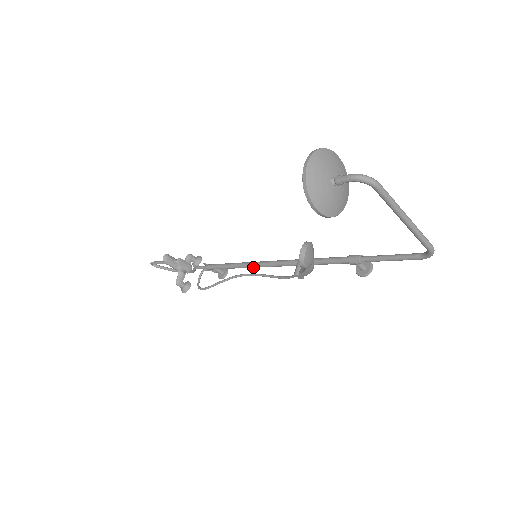
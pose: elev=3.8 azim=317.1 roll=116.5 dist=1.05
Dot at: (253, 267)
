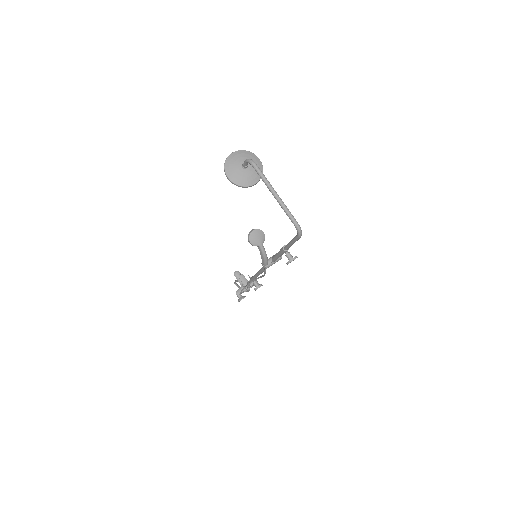
Dot at: (260, 271)
